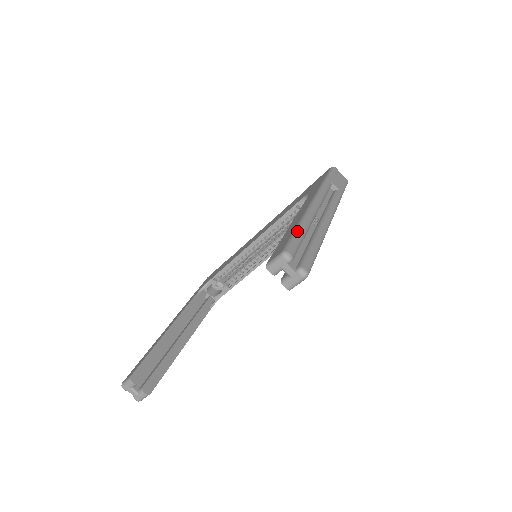
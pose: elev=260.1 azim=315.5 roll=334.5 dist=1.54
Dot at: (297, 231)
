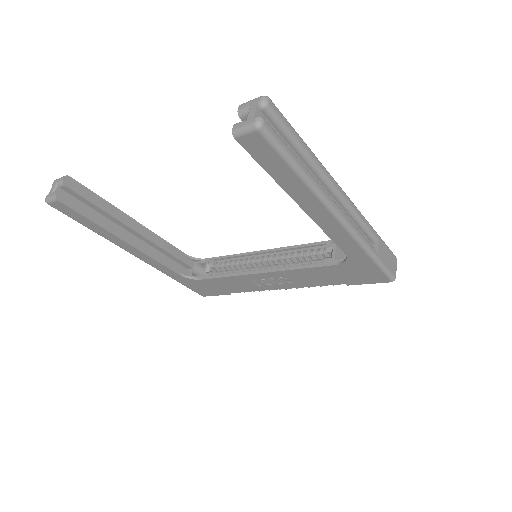
Dot at: occluded
